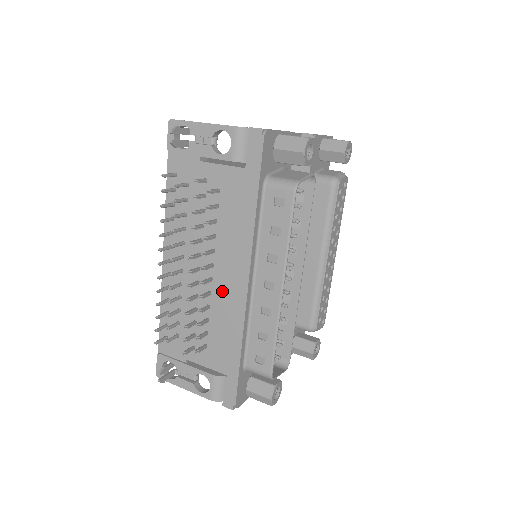
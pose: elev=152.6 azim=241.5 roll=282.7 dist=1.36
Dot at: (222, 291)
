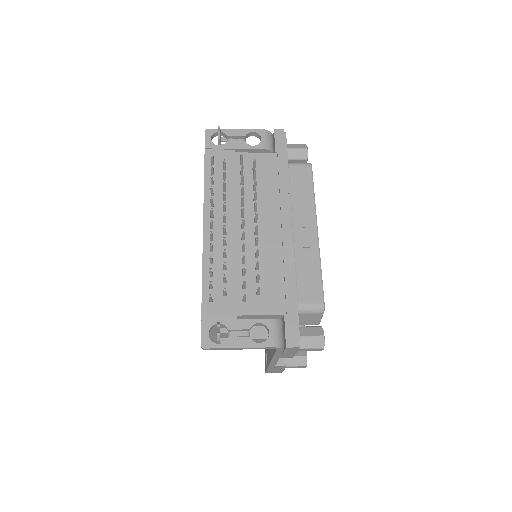
Dot at: (268, 240)
